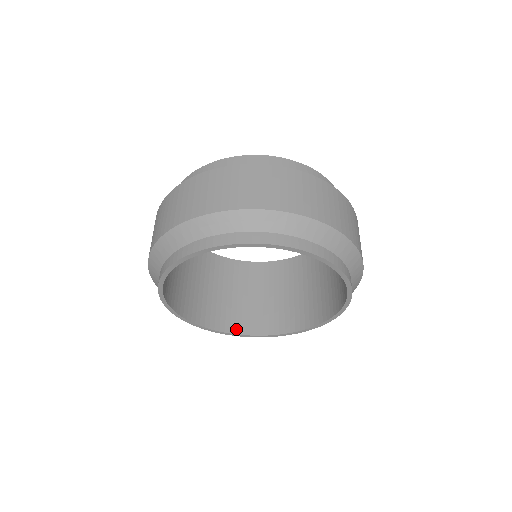
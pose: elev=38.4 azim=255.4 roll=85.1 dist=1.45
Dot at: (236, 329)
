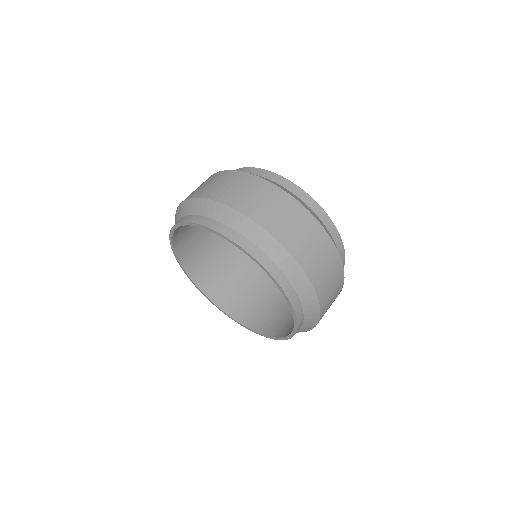
Dot at: (206, 290)
